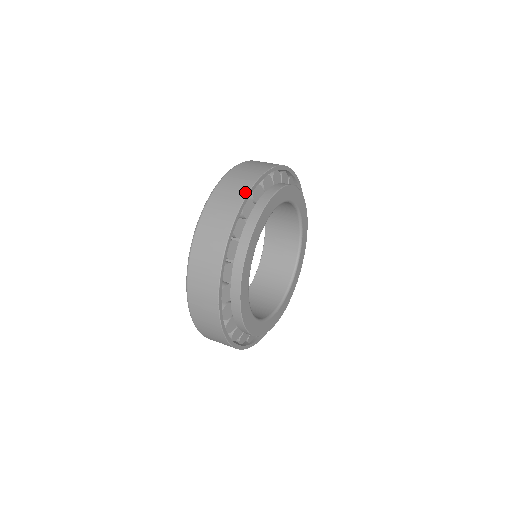
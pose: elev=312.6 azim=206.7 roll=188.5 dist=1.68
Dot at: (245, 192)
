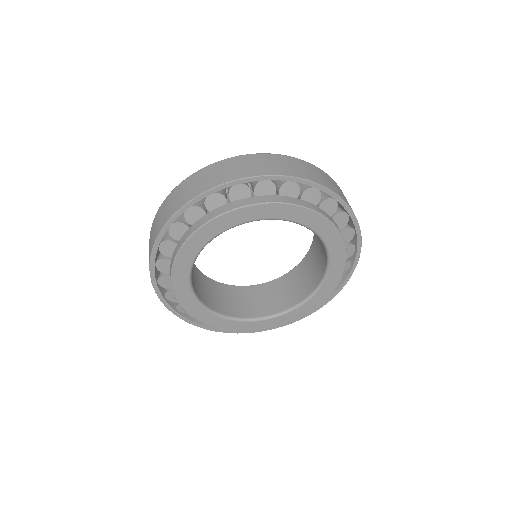
Dot at: (245, 175)
